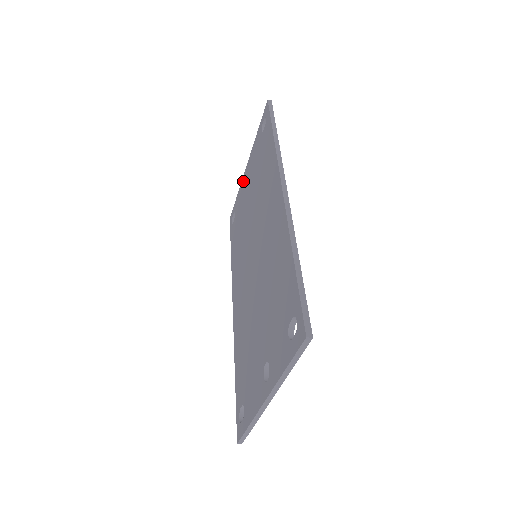
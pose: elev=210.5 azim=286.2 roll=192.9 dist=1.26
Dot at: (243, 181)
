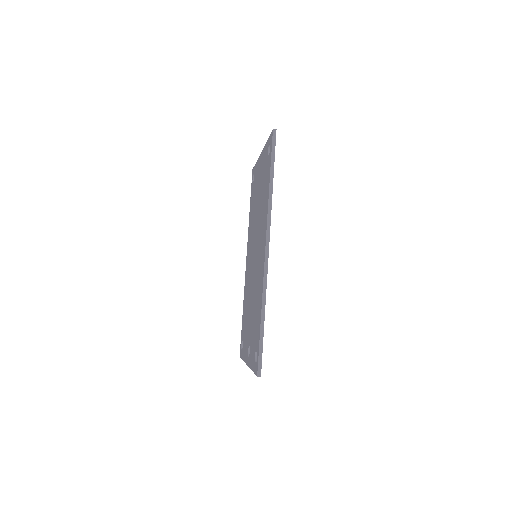
Dot at: (259, 162)
